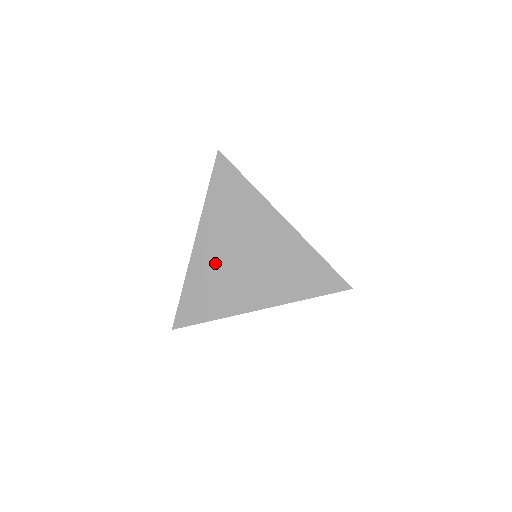
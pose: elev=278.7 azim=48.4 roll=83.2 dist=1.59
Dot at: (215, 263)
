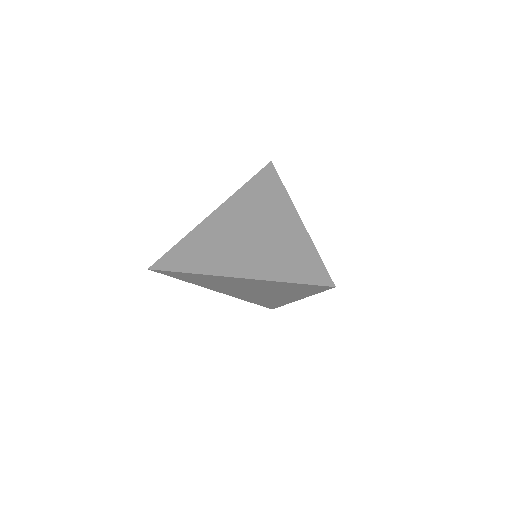
Dot at: (221, 231)
